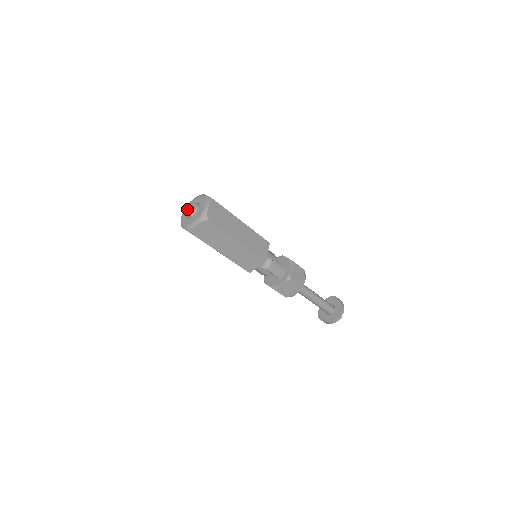
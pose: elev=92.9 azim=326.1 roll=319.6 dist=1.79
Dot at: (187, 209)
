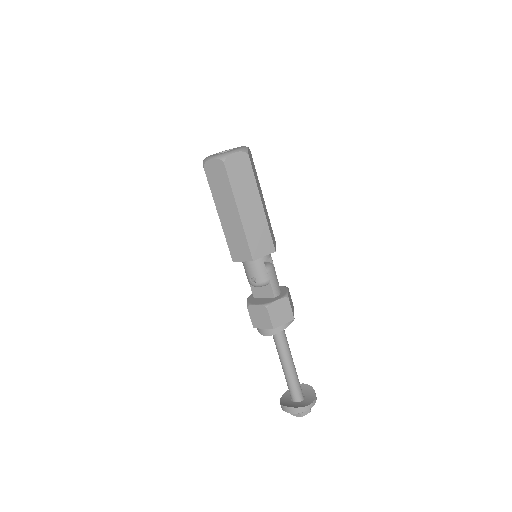
Dot at: (214, 154)
